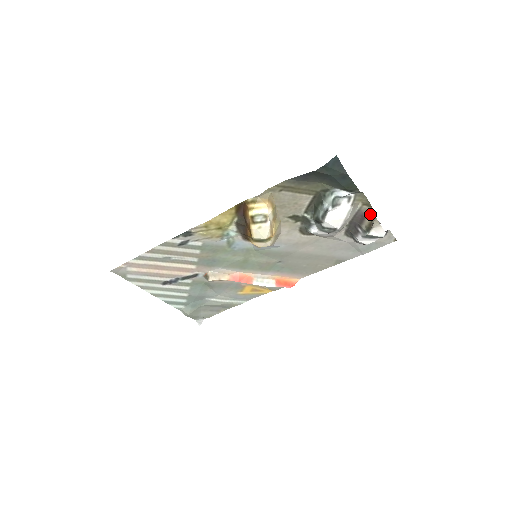
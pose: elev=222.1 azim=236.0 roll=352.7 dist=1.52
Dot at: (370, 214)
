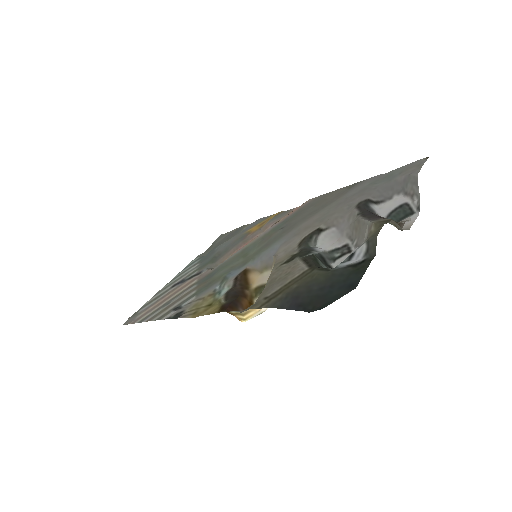
Dot at: (392, 222)
